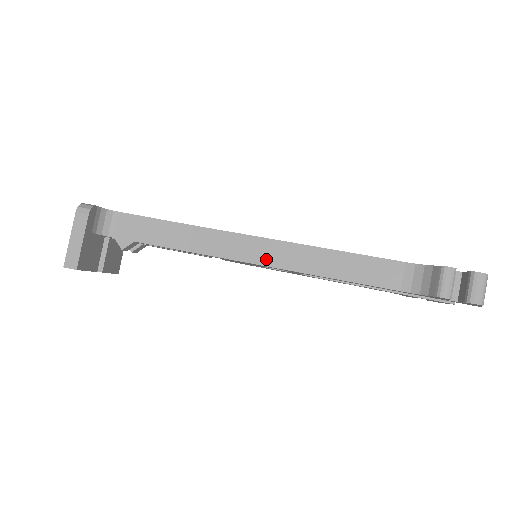
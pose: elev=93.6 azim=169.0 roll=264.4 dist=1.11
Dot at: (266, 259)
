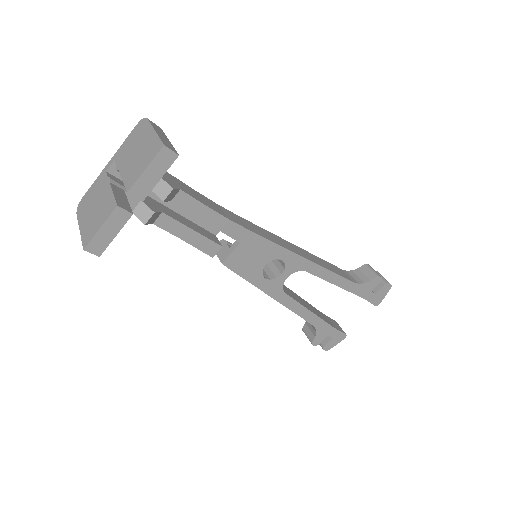
Dot at: (281, 244)
